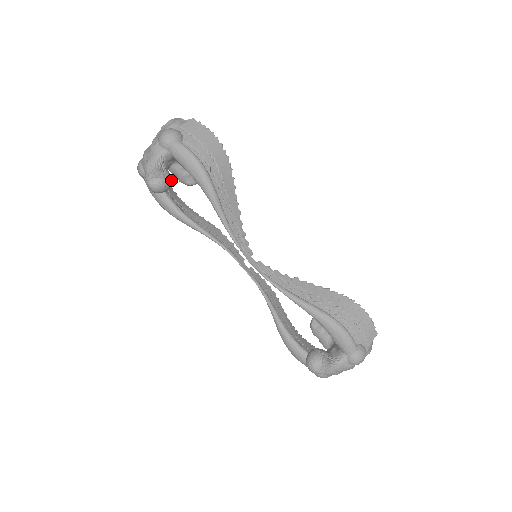
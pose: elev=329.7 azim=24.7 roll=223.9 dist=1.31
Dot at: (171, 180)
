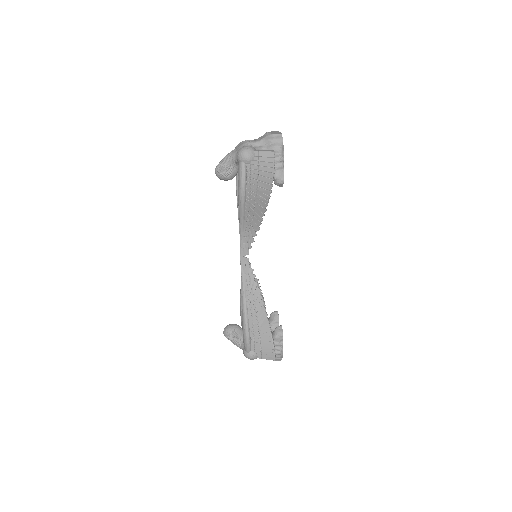
Dot at: (232, 177)
